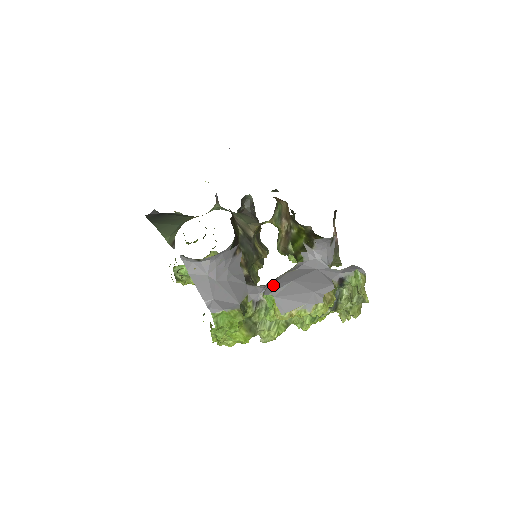
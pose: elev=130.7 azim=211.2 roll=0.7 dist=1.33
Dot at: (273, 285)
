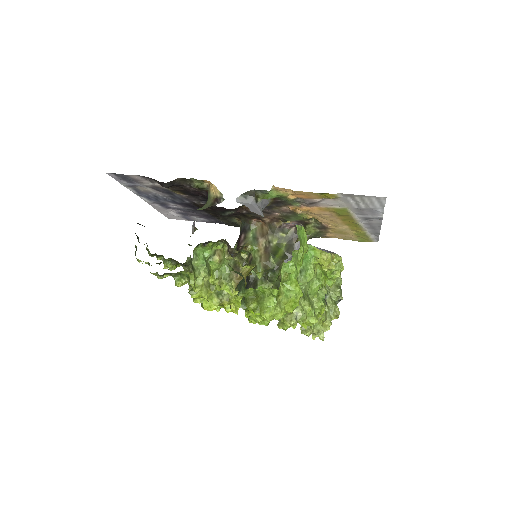
Dot at: occluded
